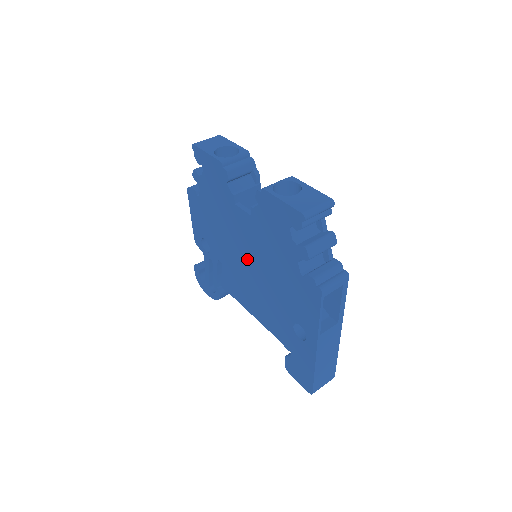
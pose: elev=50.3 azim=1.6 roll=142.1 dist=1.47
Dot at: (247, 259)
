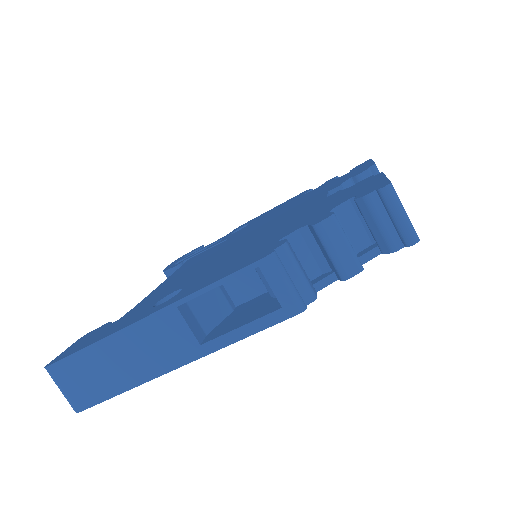
Dot at: (254, 233)
